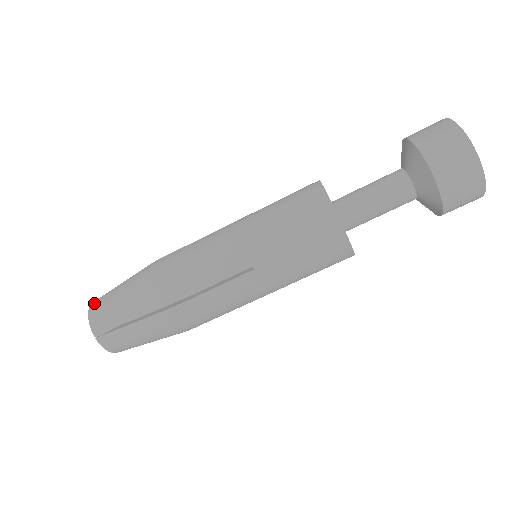
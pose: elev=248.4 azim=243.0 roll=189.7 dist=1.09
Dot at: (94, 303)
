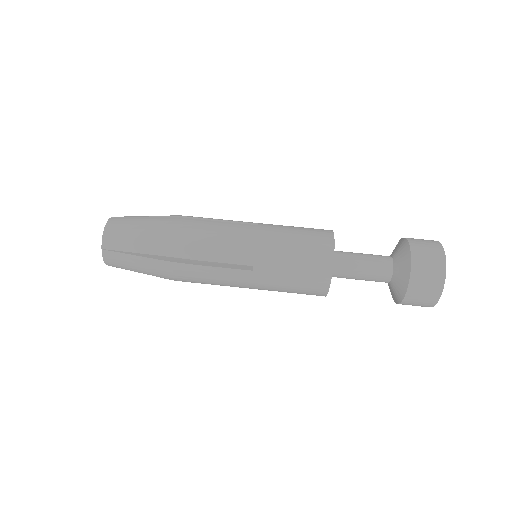
Dot at: occluded
